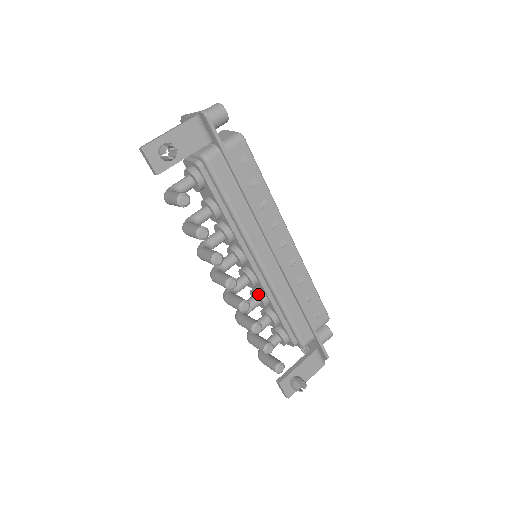
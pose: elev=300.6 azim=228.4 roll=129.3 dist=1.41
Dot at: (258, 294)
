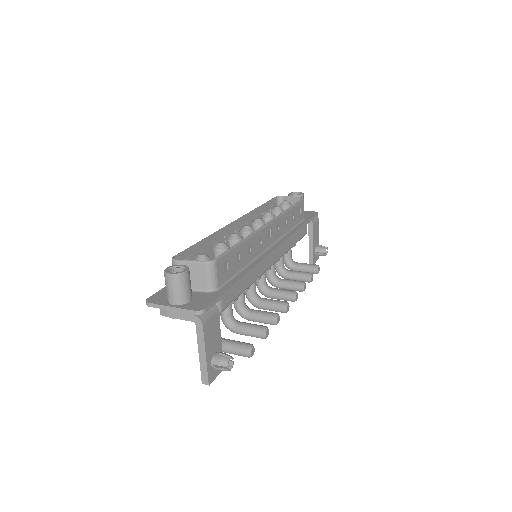
Dot at: occluded
